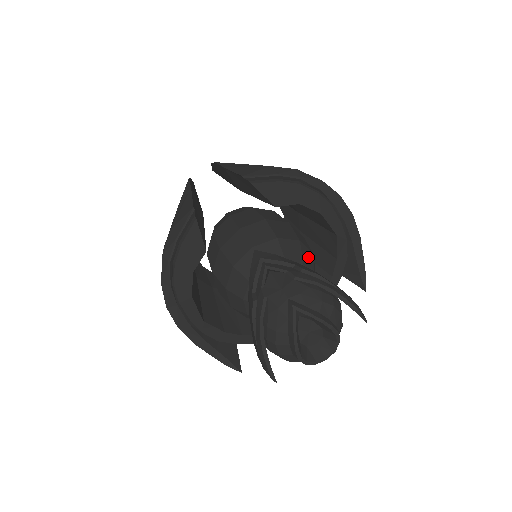
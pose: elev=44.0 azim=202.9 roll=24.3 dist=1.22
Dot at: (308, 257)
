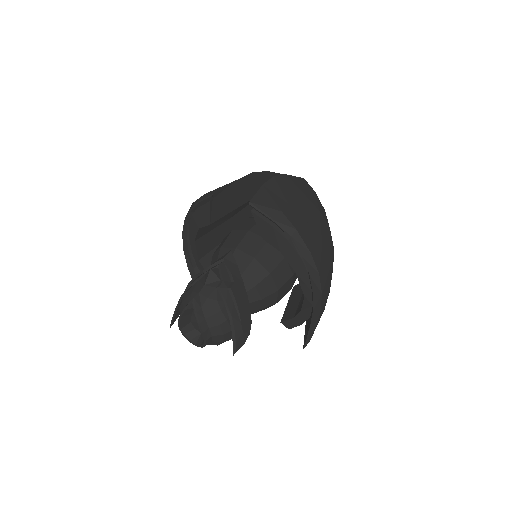
Dot at: (267, 288)
